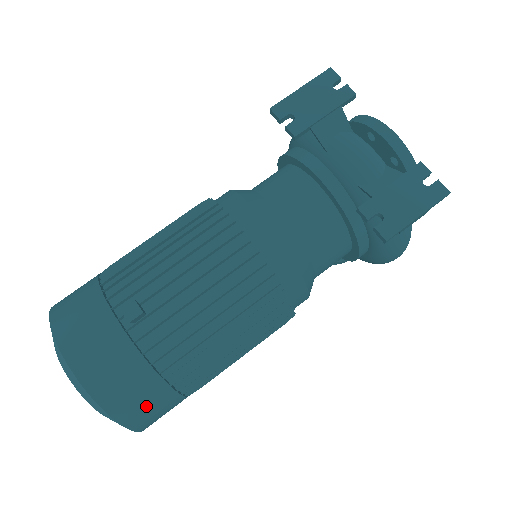
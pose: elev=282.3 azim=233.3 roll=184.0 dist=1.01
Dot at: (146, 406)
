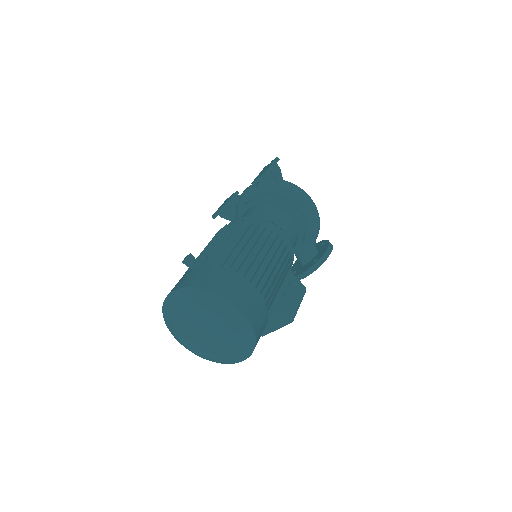
Dot at: (222, 281)
